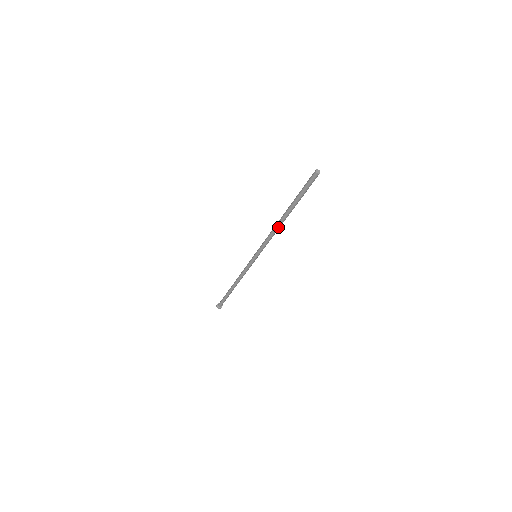
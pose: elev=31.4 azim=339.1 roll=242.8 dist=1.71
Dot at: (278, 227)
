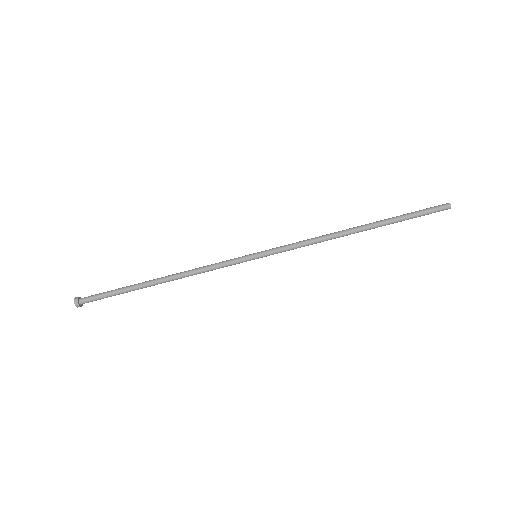
Dot at: (337, 233)
